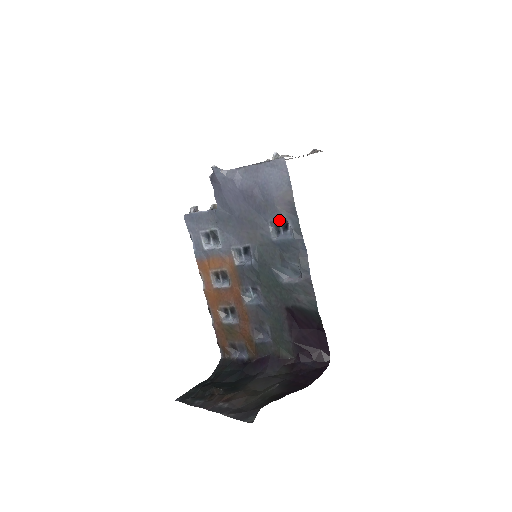
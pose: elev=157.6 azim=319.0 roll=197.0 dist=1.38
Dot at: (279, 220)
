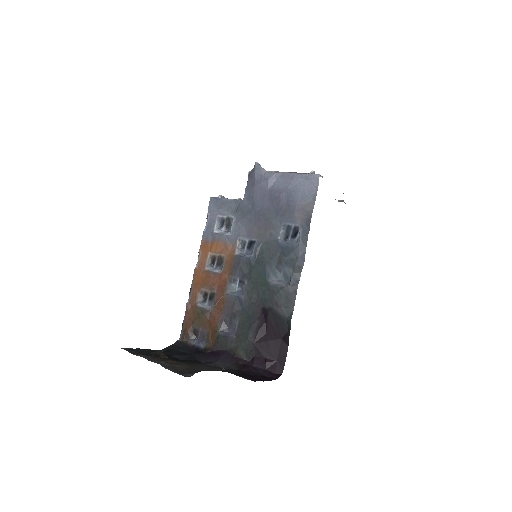
Dot at: (292, 226)
